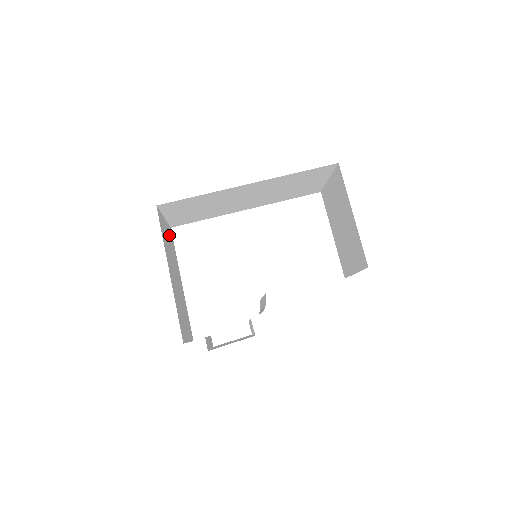
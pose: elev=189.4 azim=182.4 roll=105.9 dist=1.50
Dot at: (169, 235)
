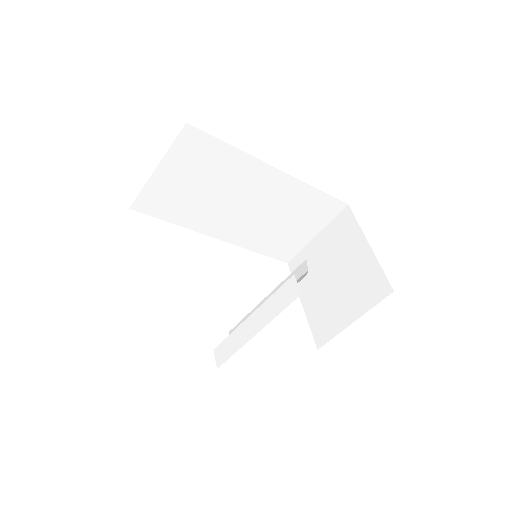
Dot at: occluded
